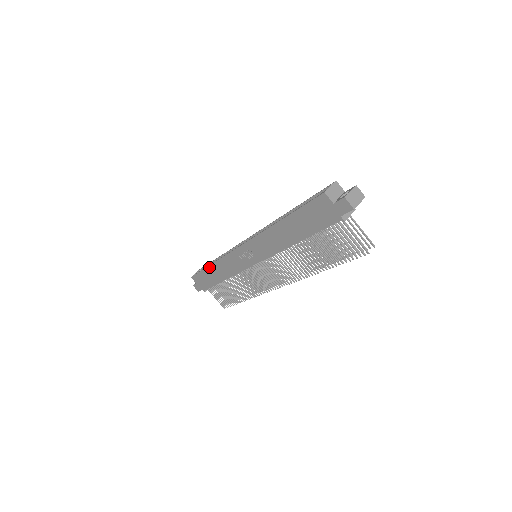
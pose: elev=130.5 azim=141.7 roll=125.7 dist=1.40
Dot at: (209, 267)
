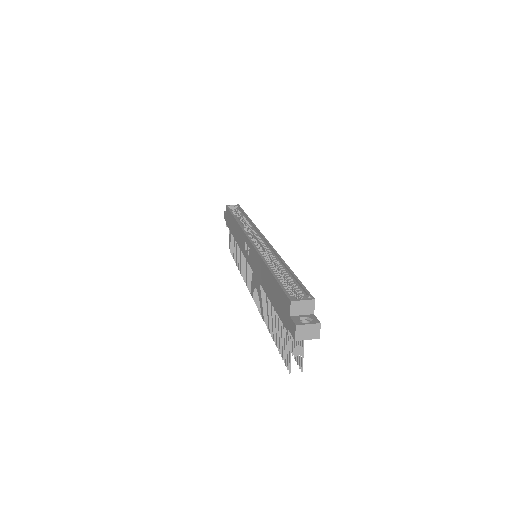
Dot at: occluded
